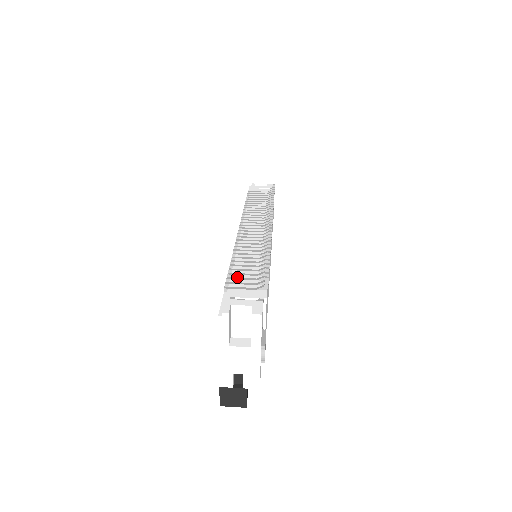
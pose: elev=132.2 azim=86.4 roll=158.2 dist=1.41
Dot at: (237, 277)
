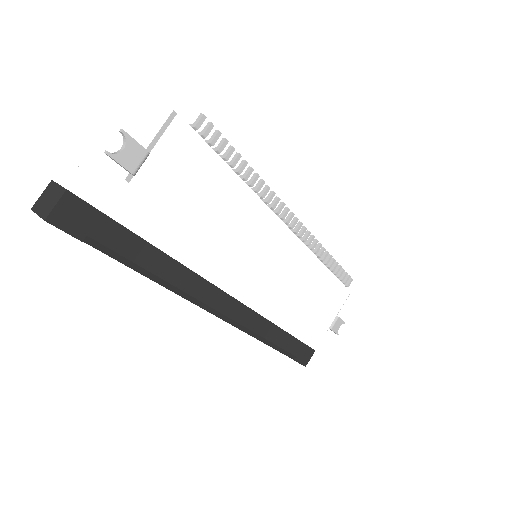
Dot at: occluded
